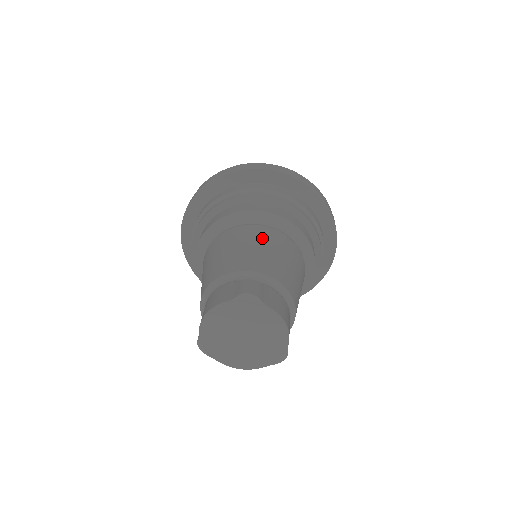
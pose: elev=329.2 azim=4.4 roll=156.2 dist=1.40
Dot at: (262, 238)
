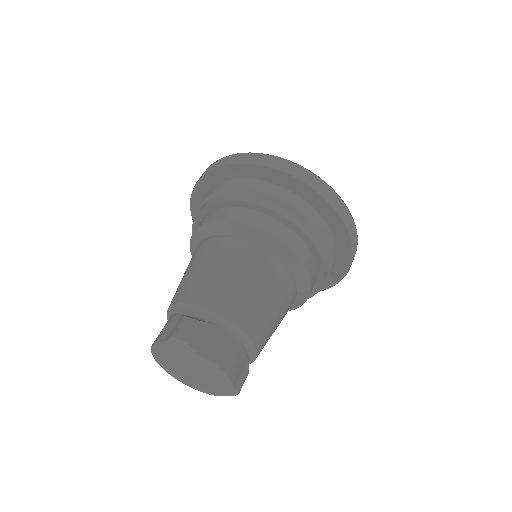
Dot at: (228, 258)
